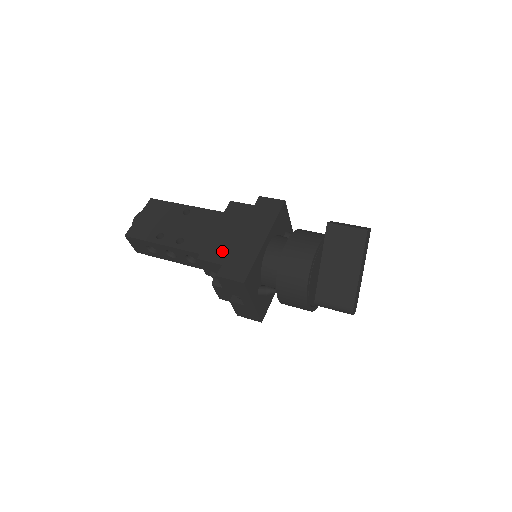
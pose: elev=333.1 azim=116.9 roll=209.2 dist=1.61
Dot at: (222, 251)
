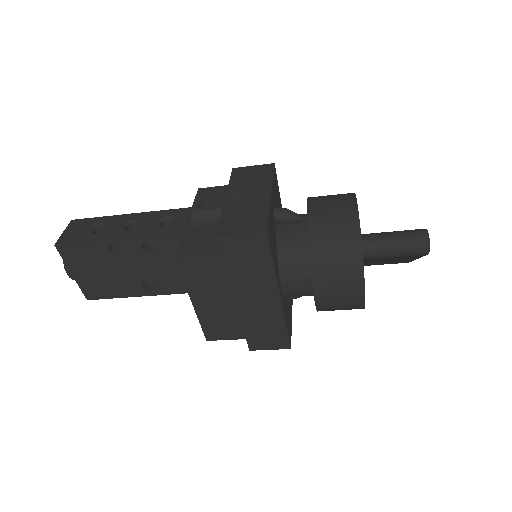
Dot at: occluded
